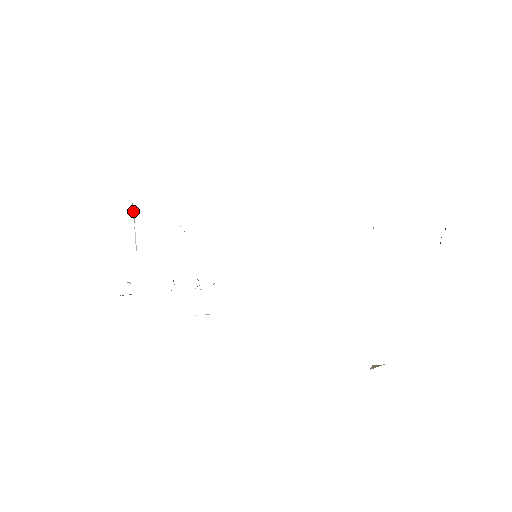
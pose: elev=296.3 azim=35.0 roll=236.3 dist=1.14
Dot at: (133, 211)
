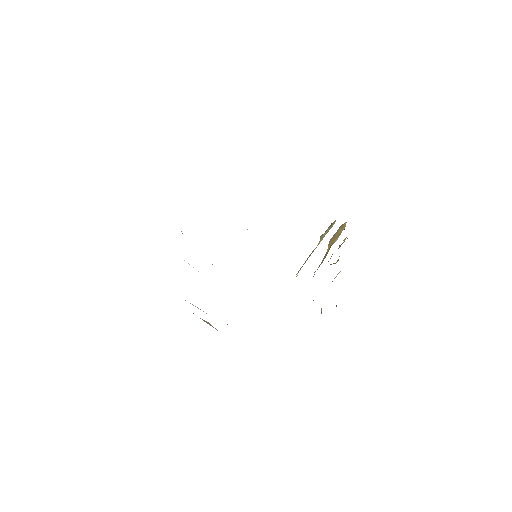
Dot at: occluded
